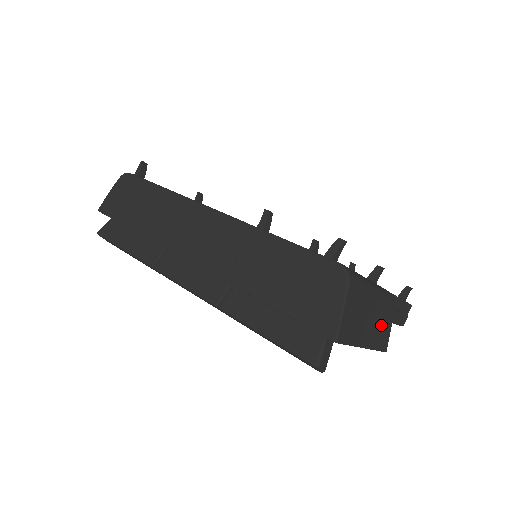
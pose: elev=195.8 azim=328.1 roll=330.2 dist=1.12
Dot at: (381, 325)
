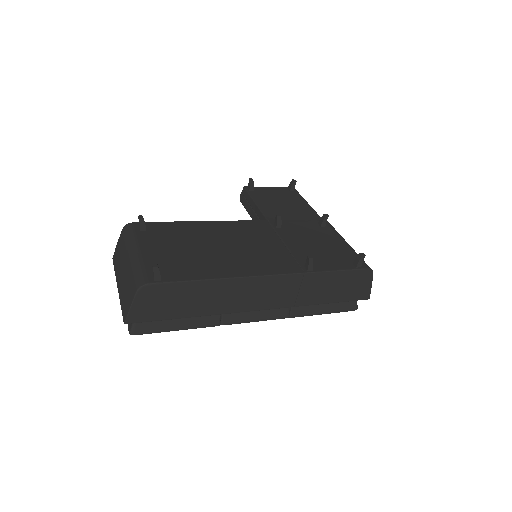
Dot at: occluded
